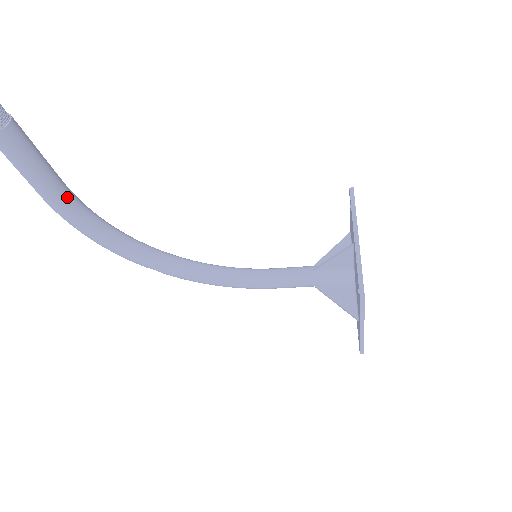
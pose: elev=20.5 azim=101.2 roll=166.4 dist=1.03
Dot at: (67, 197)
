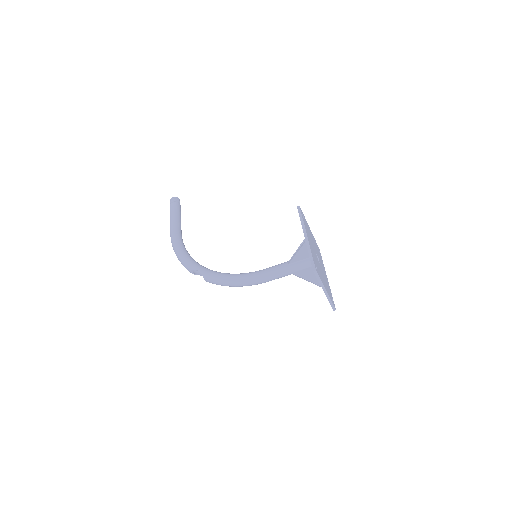
Dot at: (180, 232)
